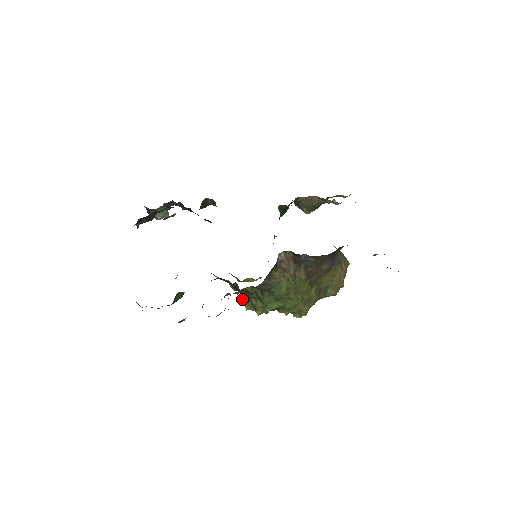
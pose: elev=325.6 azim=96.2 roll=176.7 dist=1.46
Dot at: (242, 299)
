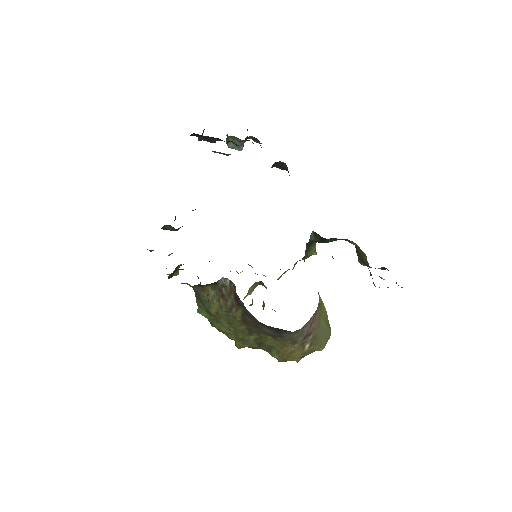
Dot at: occluded
